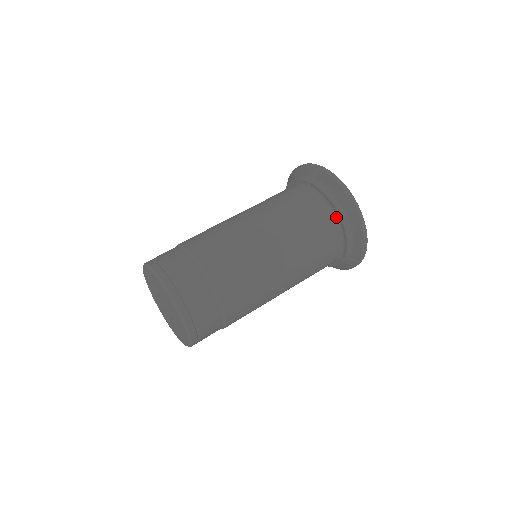
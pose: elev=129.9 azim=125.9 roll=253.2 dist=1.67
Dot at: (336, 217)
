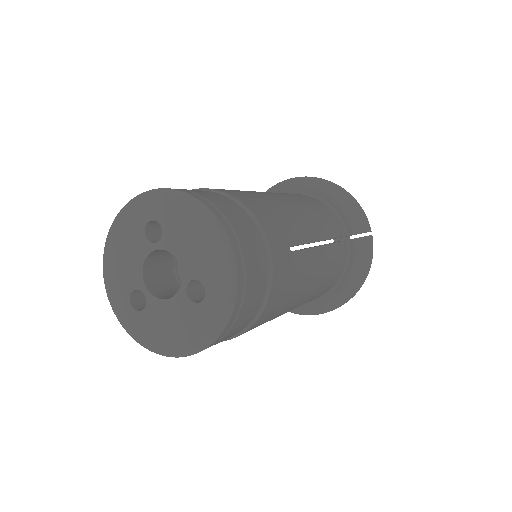
Dot at: (309, 196)
